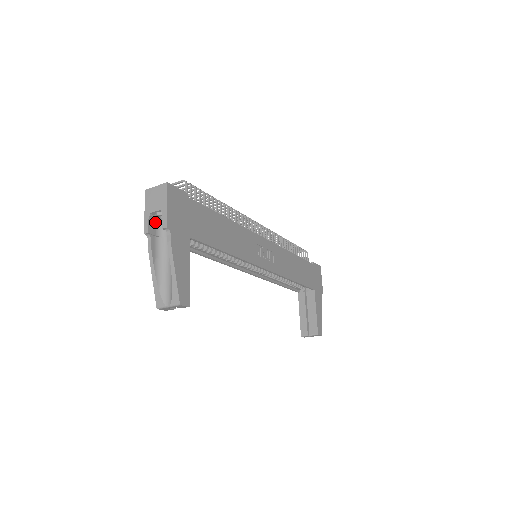
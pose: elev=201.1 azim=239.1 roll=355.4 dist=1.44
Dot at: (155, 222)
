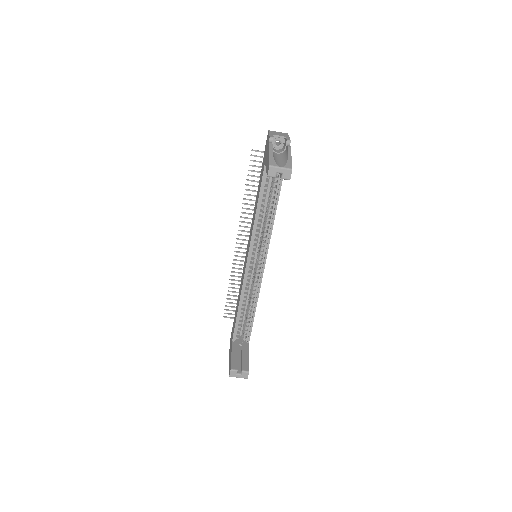
Dot at: occluded
